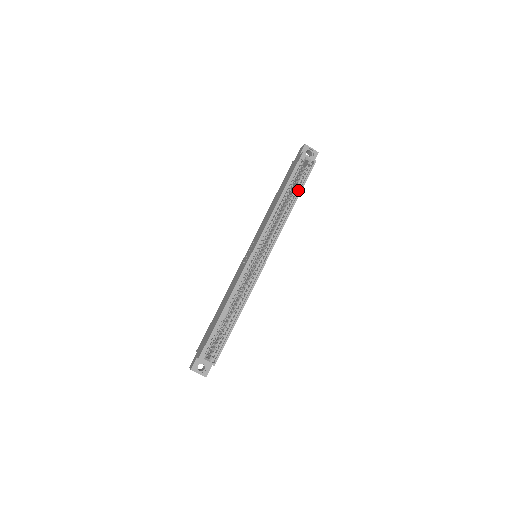
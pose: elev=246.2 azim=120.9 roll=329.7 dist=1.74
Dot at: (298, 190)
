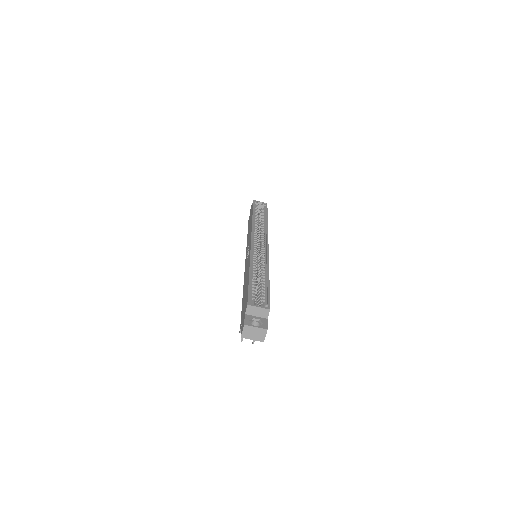
Dot at: (264, 215)
